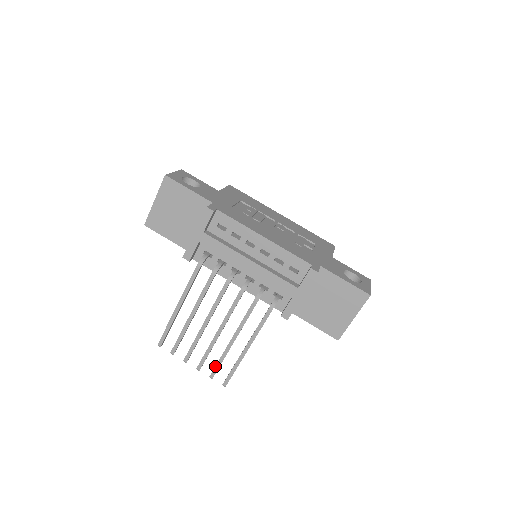
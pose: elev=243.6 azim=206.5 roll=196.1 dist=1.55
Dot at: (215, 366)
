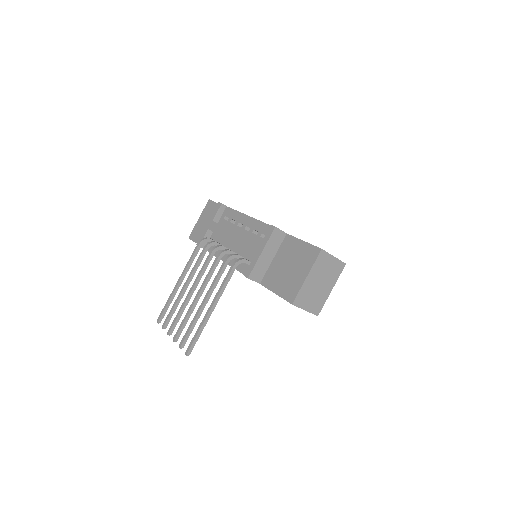
Dot at: (185, 333)
